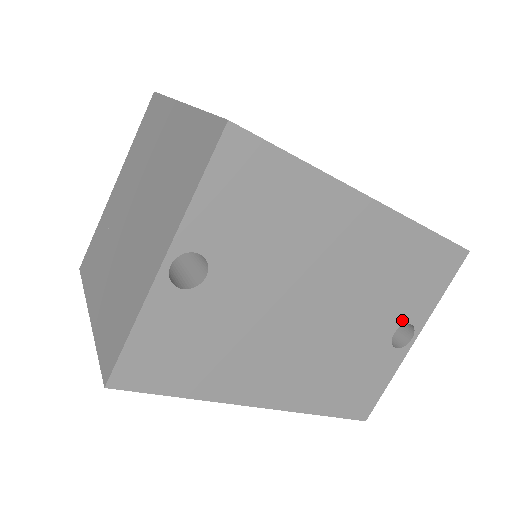
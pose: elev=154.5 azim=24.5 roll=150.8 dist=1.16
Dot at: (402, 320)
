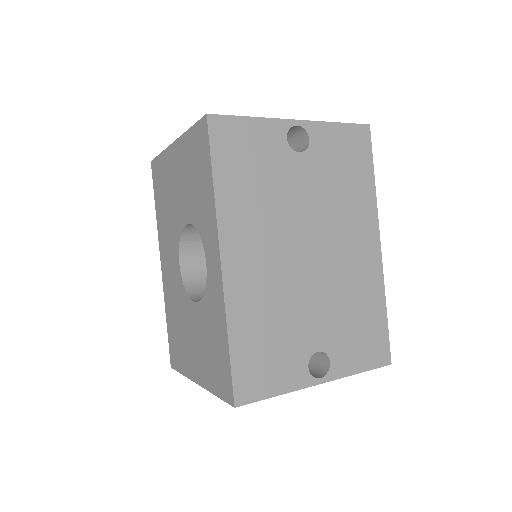
Dot at: (329, 349)
